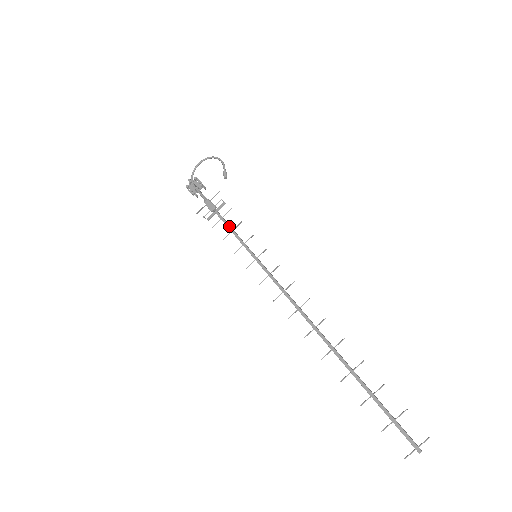
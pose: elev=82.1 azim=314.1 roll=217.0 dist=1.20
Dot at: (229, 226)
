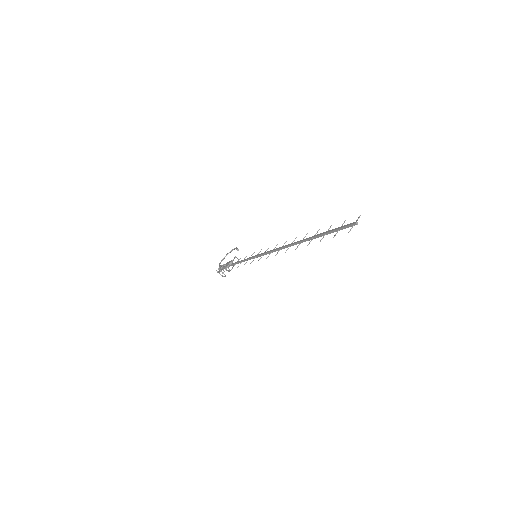
Dot at: (240, 261)
